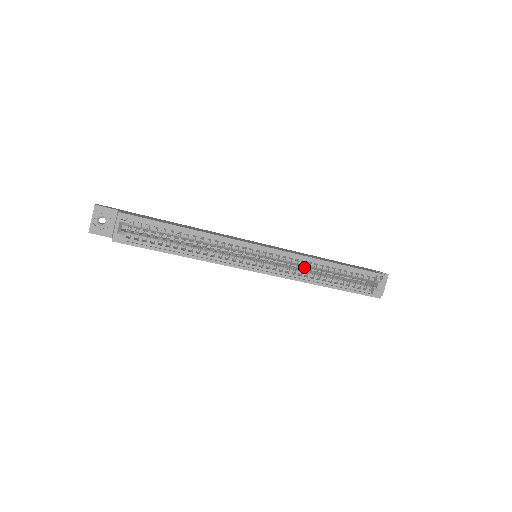
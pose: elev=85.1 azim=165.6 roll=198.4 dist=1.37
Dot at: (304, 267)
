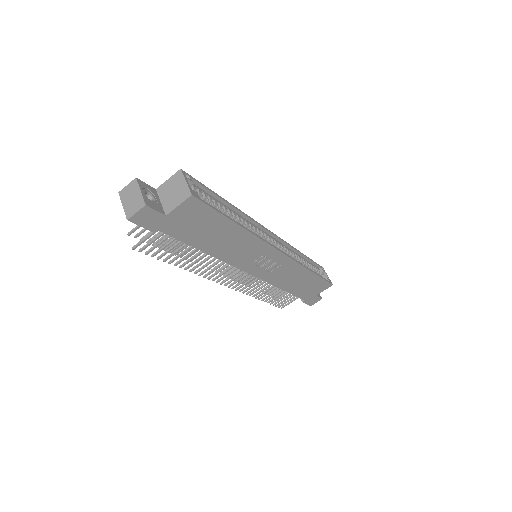
Dot at: occluded
